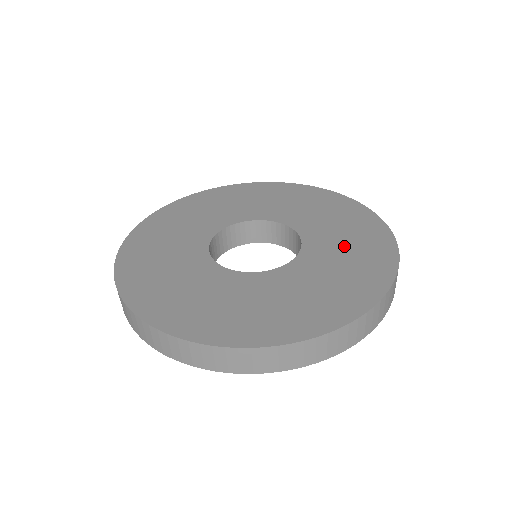
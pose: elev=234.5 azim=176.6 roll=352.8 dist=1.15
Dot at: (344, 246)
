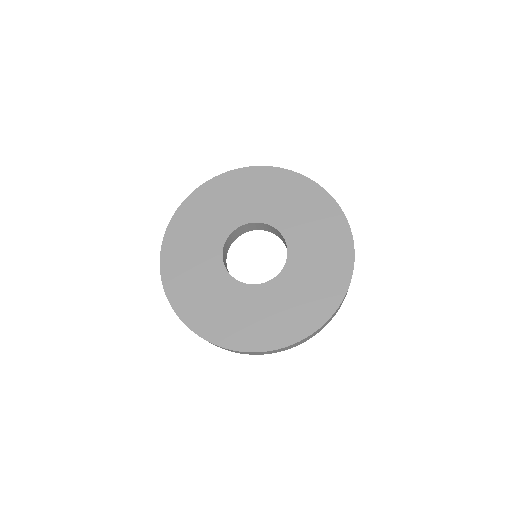
Dot at: (316, 265)
